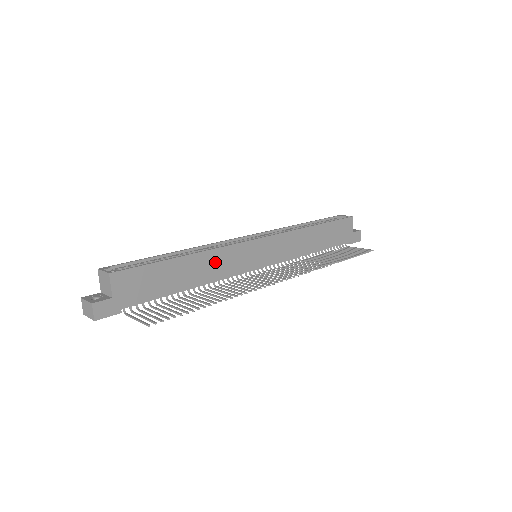
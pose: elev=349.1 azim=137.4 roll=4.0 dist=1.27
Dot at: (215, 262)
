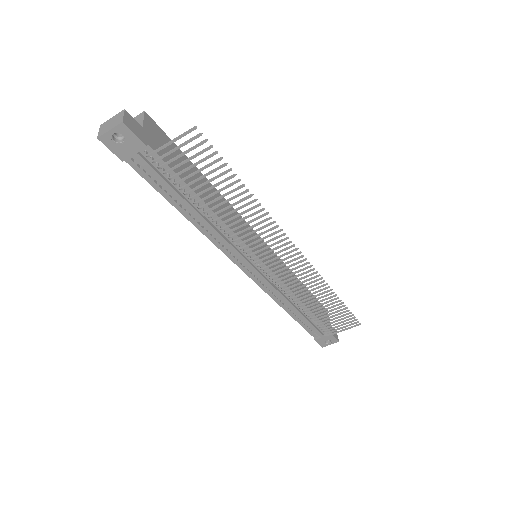
Dot at: (227, 211)
